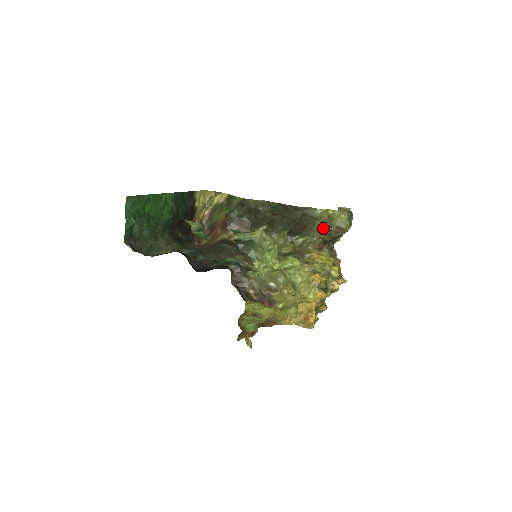
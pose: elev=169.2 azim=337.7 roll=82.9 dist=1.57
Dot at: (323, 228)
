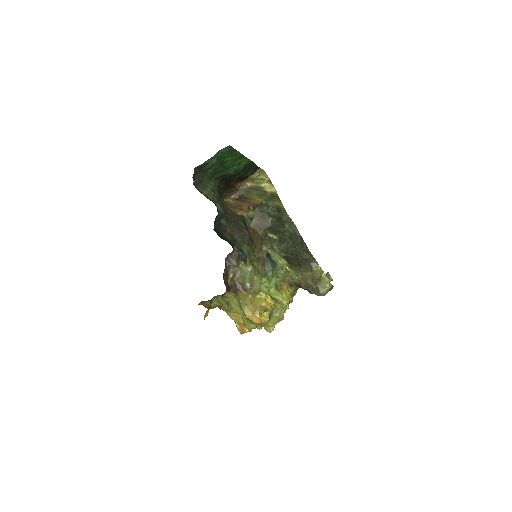
Dot at: (309, 279)
